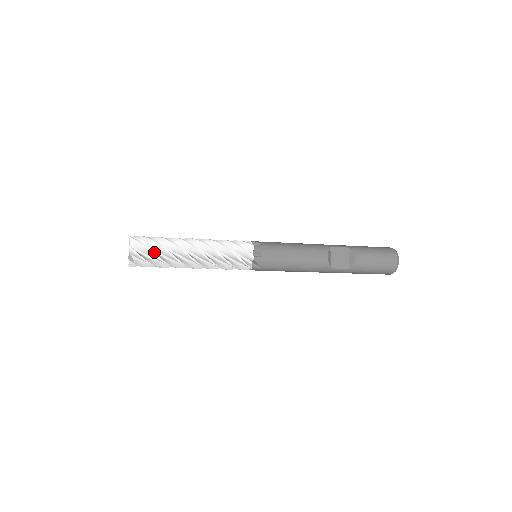
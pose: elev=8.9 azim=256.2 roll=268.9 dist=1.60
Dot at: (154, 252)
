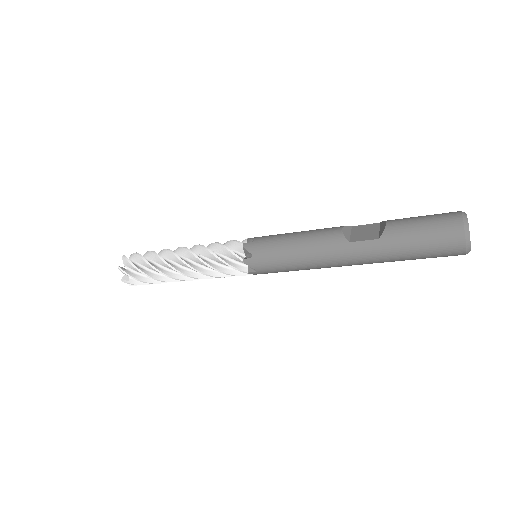
Dot at: occluded
